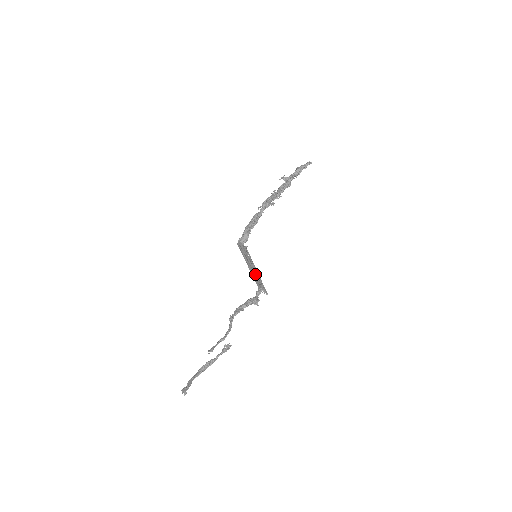
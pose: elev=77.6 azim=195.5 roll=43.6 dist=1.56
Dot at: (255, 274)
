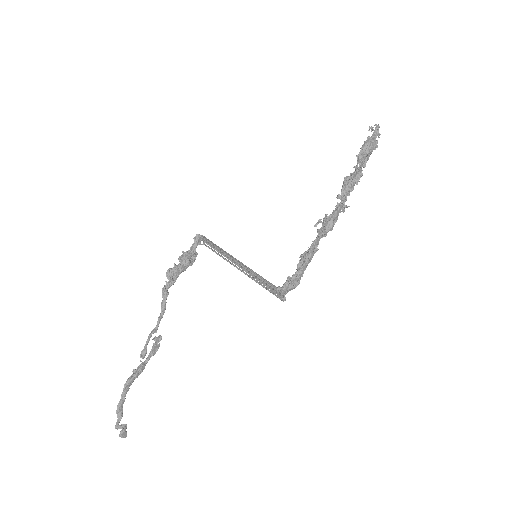
Dot at: (228, 253)
